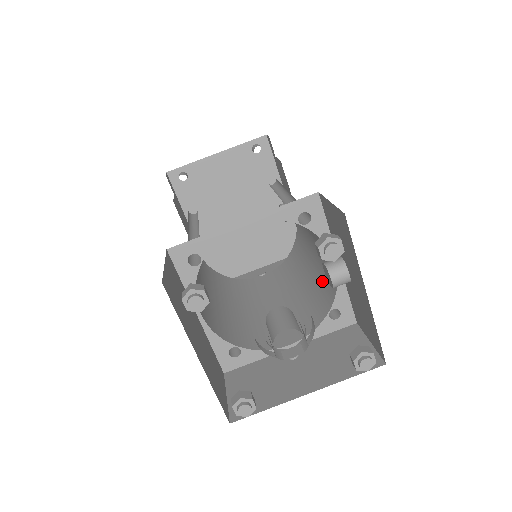
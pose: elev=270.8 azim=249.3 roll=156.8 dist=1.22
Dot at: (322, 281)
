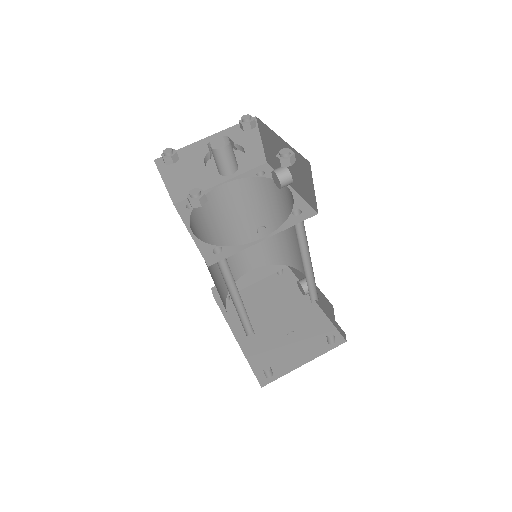
Dot at: occluded
